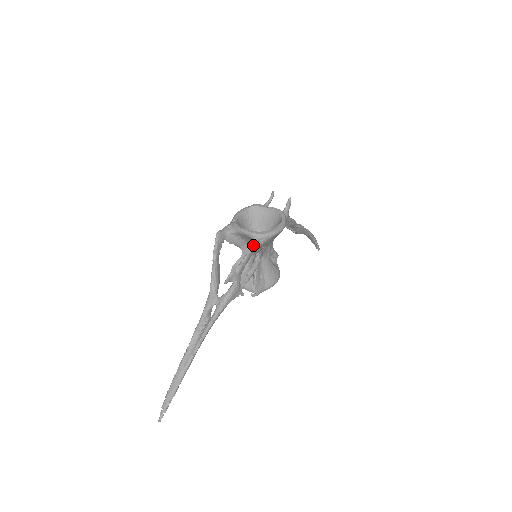
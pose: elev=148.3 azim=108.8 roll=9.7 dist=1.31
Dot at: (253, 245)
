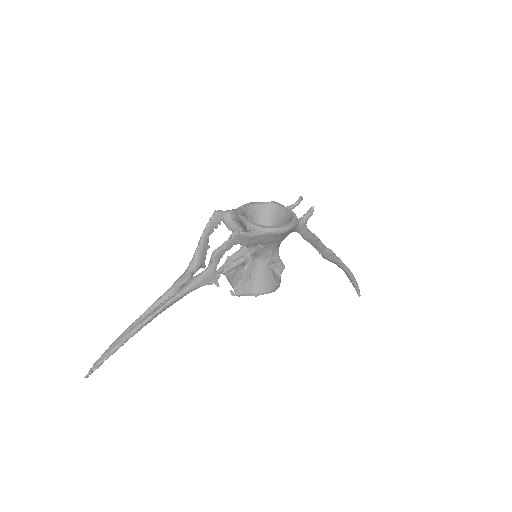
Dot at: (238, 231)
